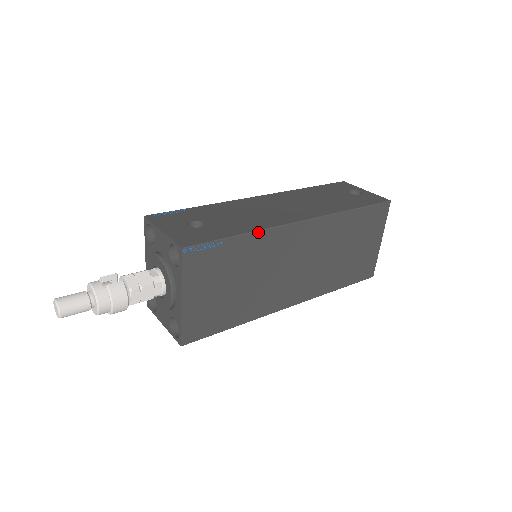
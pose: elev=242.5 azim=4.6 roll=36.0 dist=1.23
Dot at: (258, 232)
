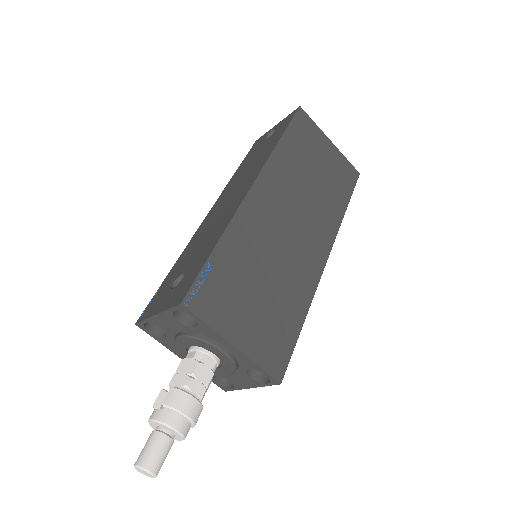
Dot at: (228, 229)
